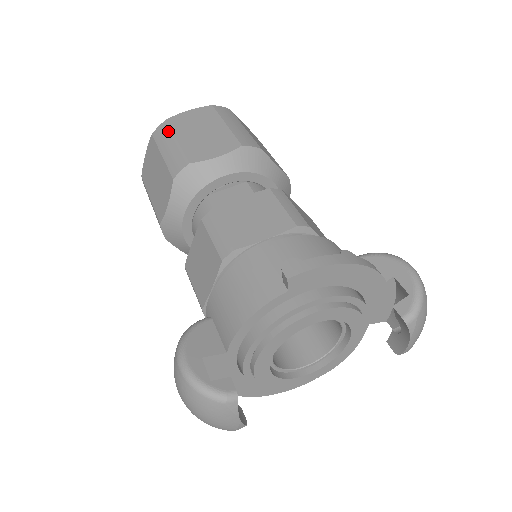
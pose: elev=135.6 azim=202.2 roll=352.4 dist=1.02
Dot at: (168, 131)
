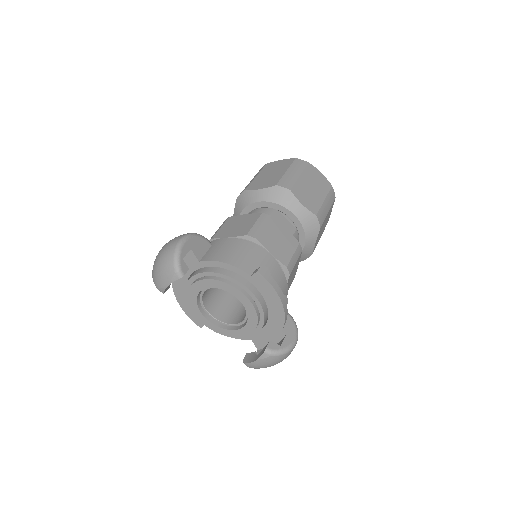
Dot at: (303, 167)
